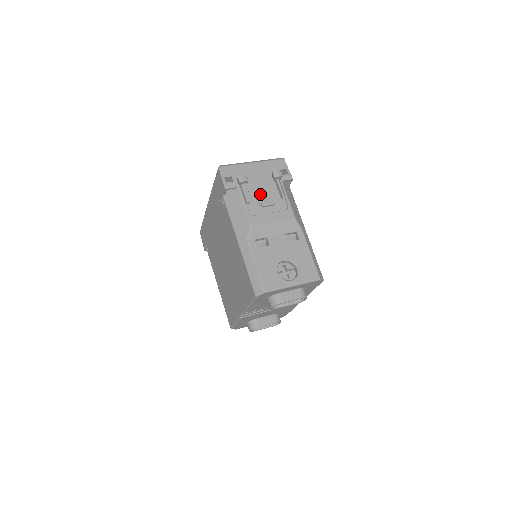
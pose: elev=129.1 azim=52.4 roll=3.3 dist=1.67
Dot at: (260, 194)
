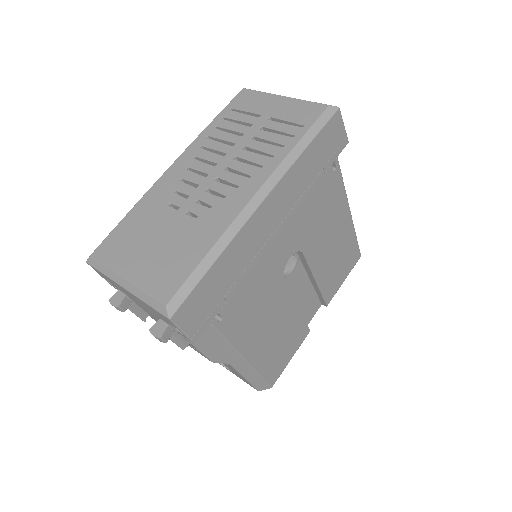
Dot at: (155, 319)
